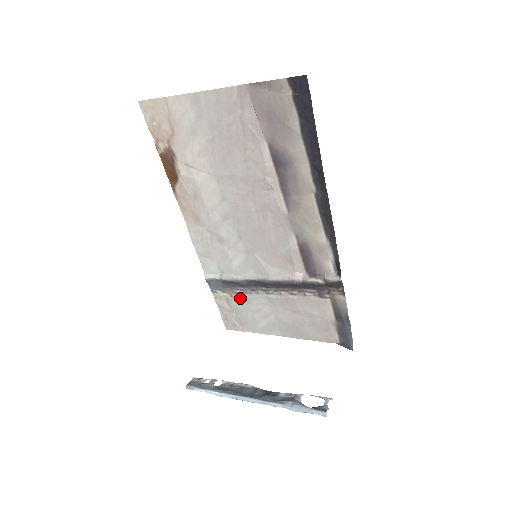
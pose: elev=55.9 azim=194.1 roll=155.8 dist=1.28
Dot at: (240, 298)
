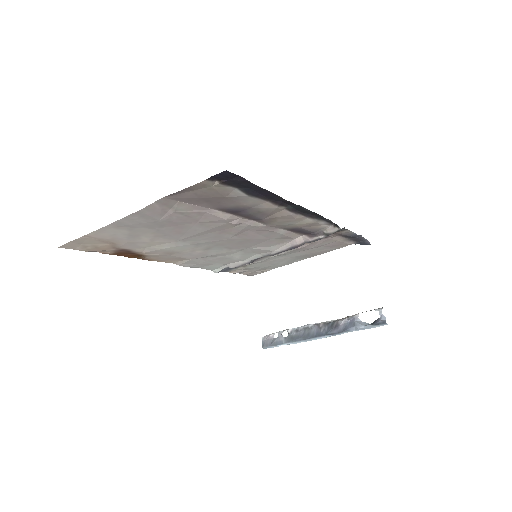
Dot at: (253, 264)
